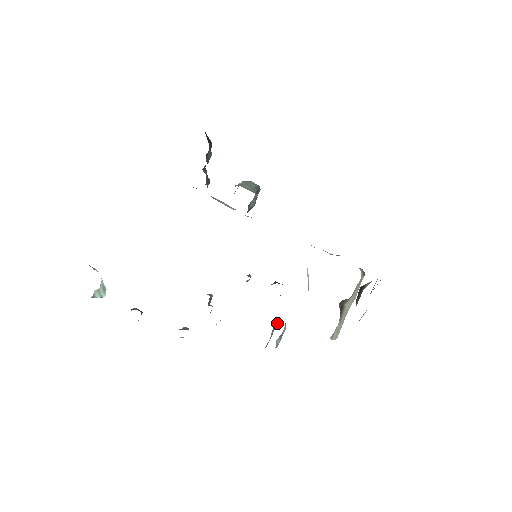
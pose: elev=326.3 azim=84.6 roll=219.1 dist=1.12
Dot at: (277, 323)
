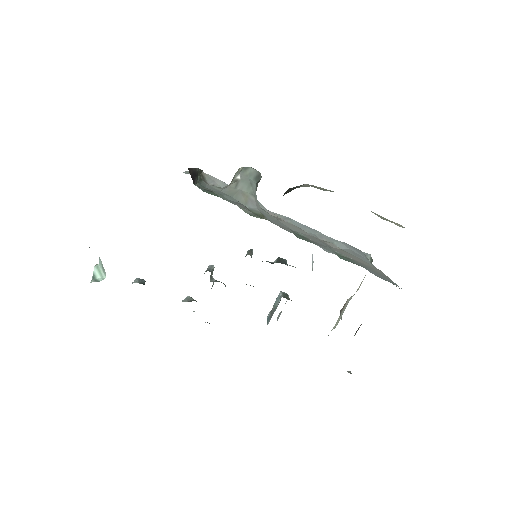
Dot at: (279, 299)
